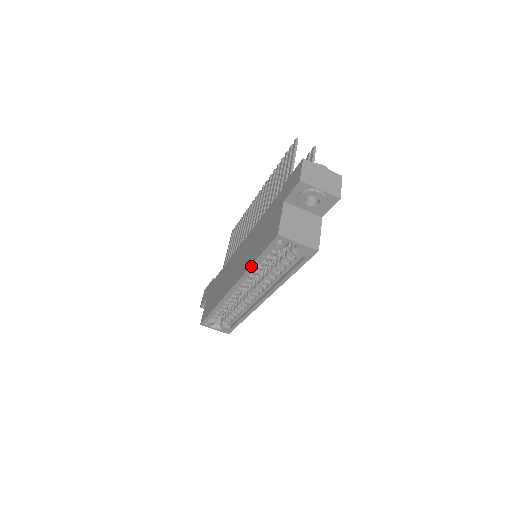
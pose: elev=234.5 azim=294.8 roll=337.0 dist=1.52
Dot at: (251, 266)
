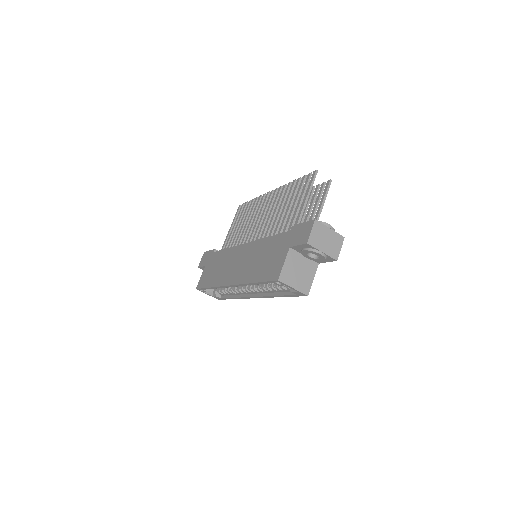
Dot at: (250, 283)
